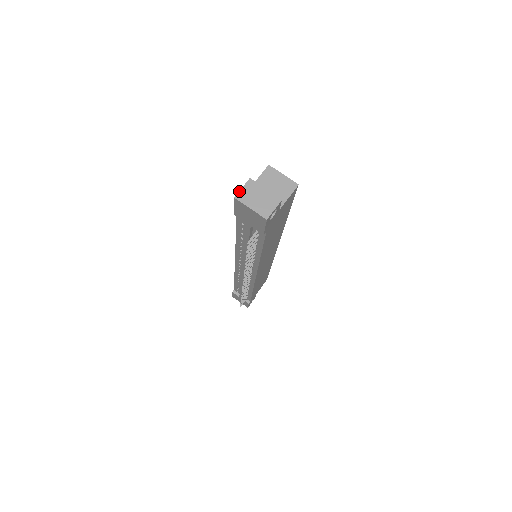
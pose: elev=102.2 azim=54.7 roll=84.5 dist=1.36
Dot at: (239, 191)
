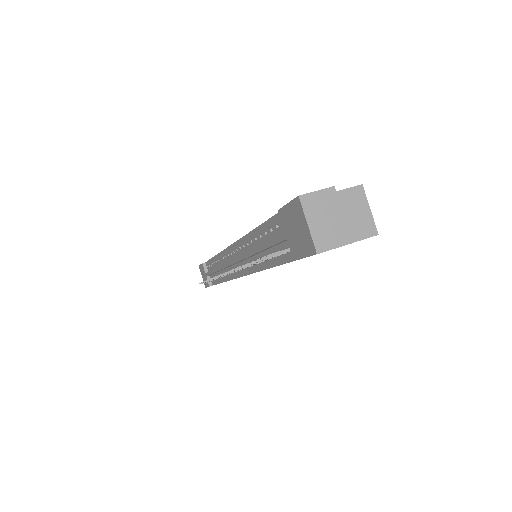
Dot at: (310, 192)
